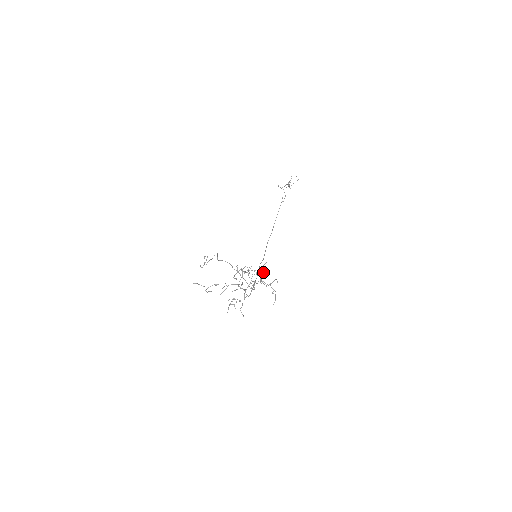
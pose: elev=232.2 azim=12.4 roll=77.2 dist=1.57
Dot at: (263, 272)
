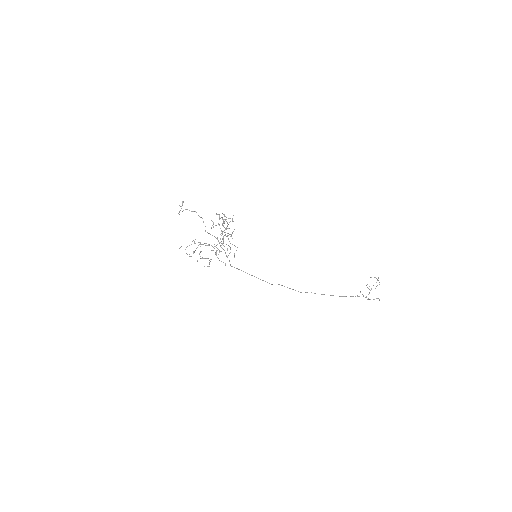
Dot at: (226, 219)
